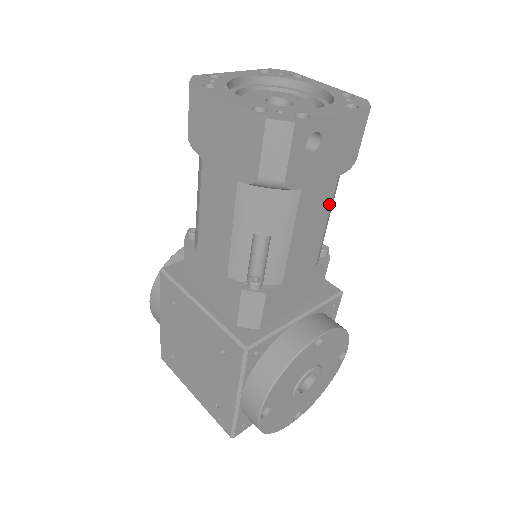
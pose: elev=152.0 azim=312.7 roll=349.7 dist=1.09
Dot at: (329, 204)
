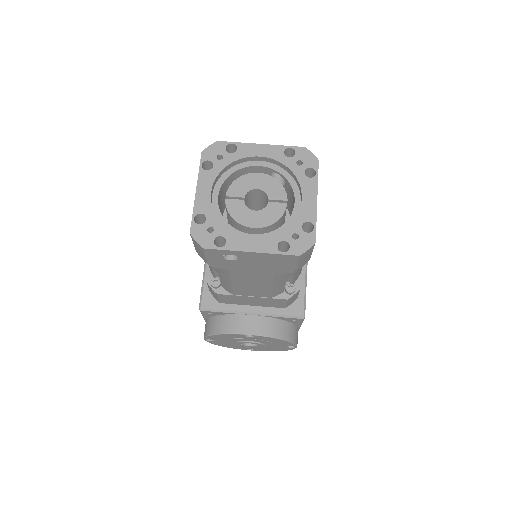
Dot at: (270, 280)
